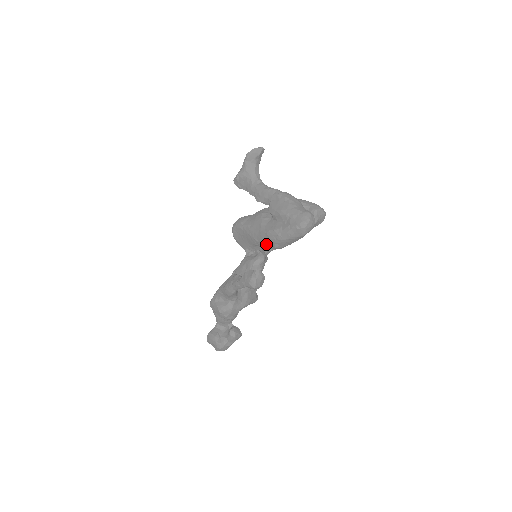
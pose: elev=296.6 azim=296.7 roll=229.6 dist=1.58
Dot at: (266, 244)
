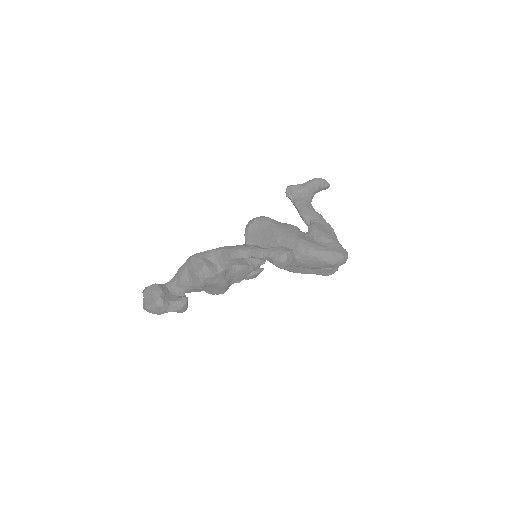
Dot at: occluded
